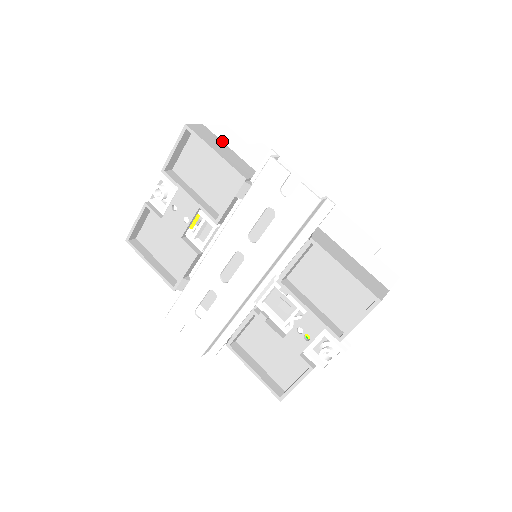
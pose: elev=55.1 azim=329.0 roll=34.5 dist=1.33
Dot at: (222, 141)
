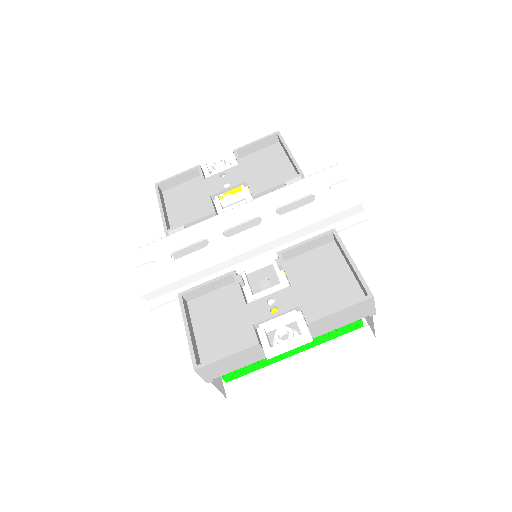
Dot at: occluded
